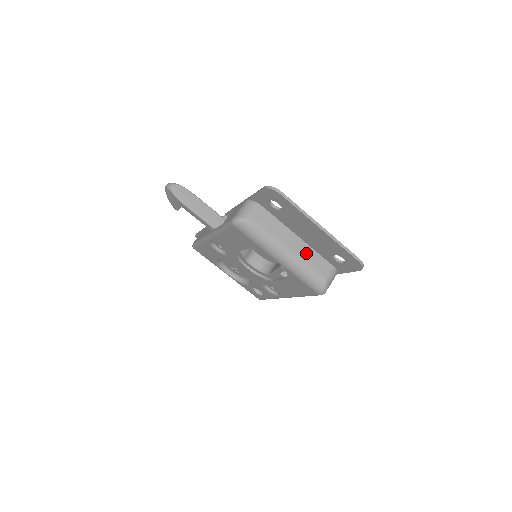
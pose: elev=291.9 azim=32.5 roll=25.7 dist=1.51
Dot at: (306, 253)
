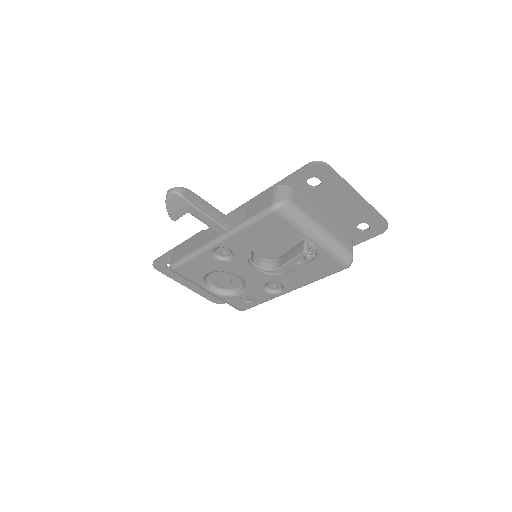
Dot at: (333, 229)
